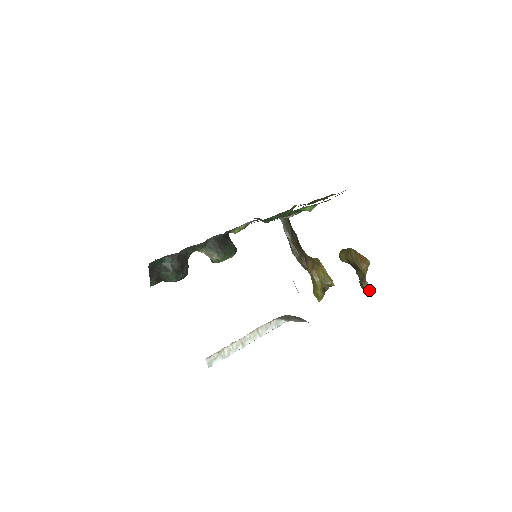
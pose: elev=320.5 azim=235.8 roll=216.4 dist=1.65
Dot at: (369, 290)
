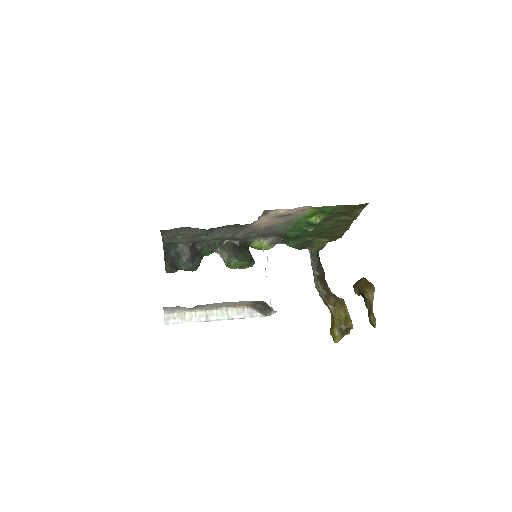
Dot at: (374, 322)
